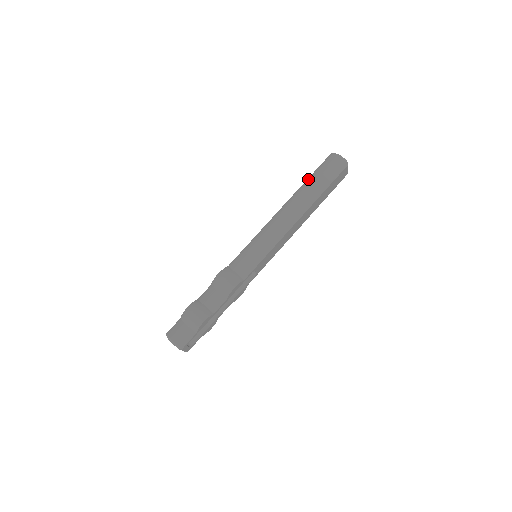
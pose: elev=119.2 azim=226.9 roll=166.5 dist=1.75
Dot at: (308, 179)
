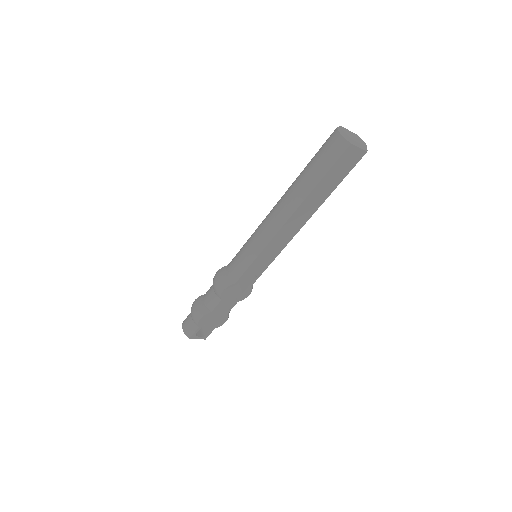
Dot at: (306, 166)
